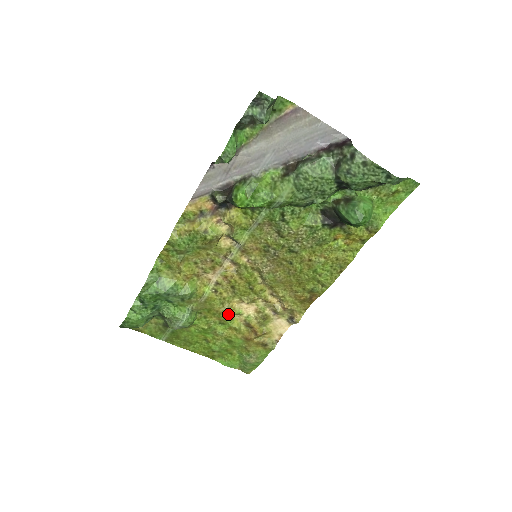
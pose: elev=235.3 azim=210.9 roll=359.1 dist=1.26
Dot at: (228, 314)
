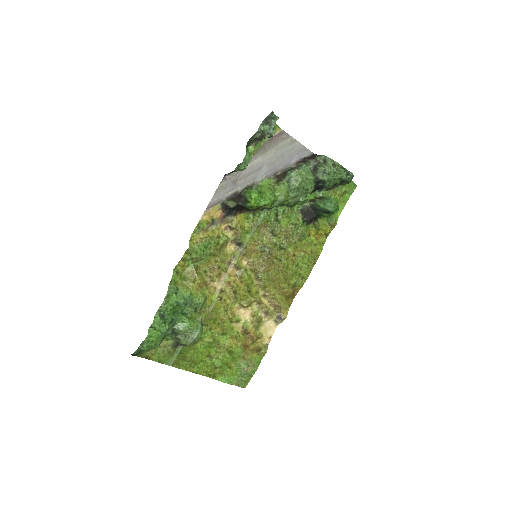
Dot at: (231, 321)
